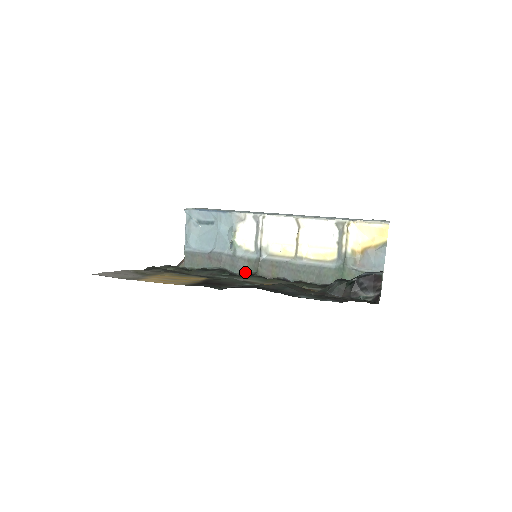
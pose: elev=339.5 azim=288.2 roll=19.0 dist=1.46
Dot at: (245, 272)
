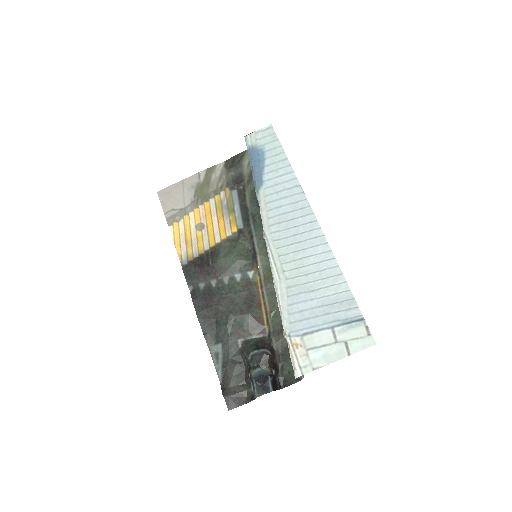
Dot at: occluded
